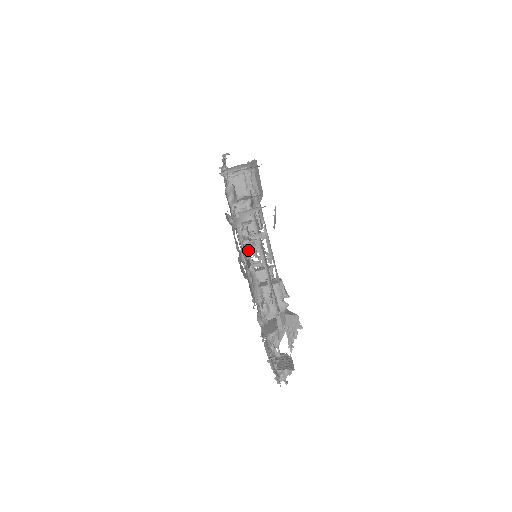
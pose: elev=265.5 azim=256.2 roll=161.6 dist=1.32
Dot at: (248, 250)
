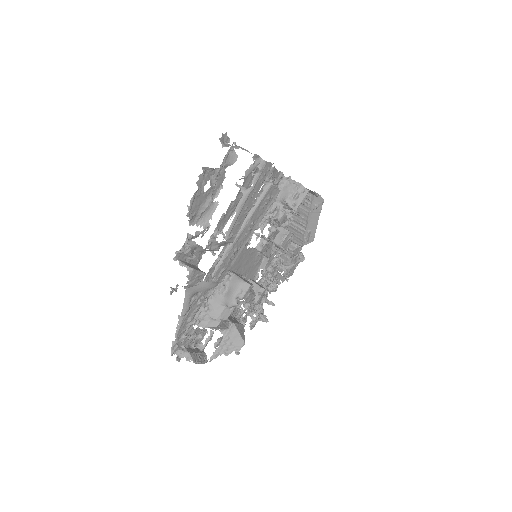
Dot at: (263, 262)
